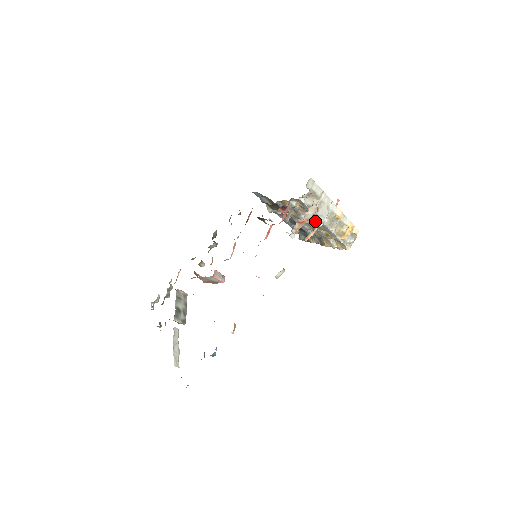
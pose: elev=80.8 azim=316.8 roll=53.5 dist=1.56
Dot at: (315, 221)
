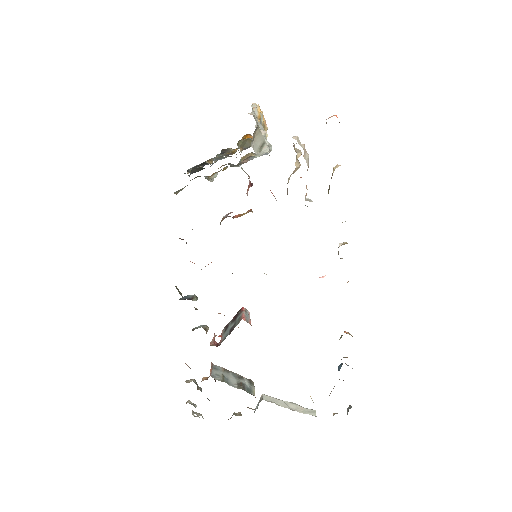
Dot at: occluded
